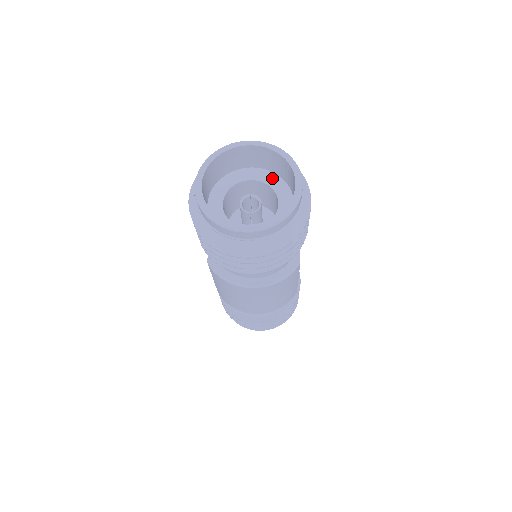
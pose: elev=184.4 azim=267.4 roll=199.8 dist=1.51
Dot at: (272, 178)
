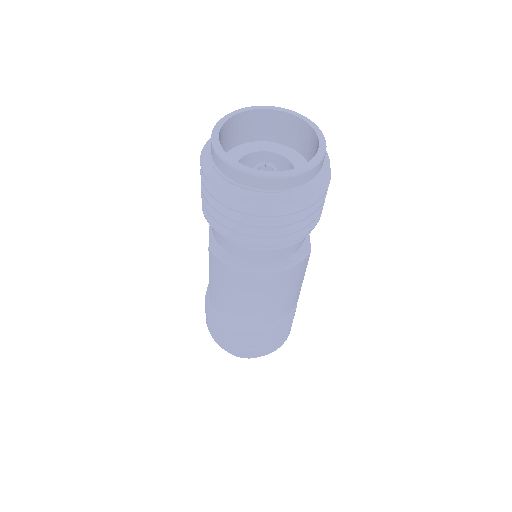
Dot at: (286, 151)
